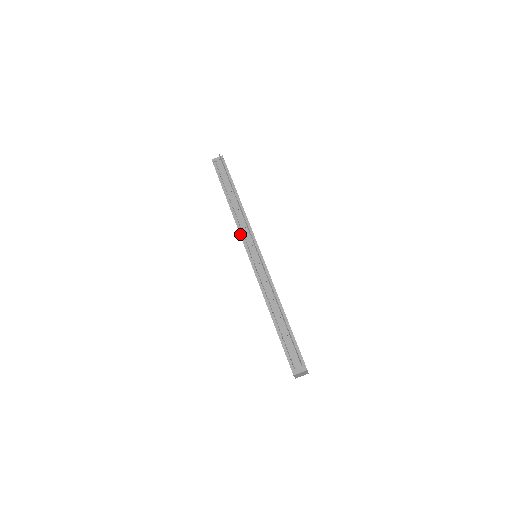
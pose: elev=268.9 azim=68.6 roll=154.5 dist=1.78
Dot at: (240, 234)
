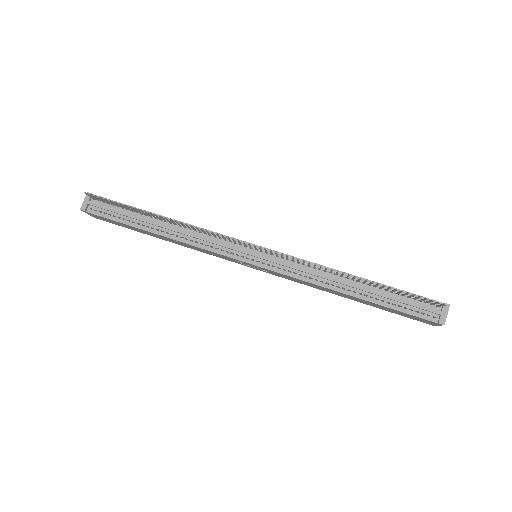
Dot at: (215, 252)
